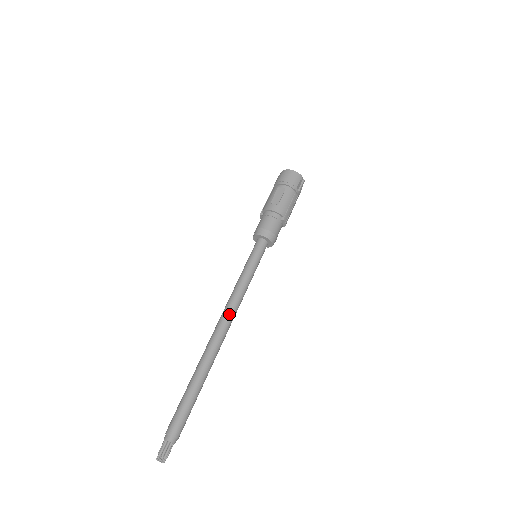
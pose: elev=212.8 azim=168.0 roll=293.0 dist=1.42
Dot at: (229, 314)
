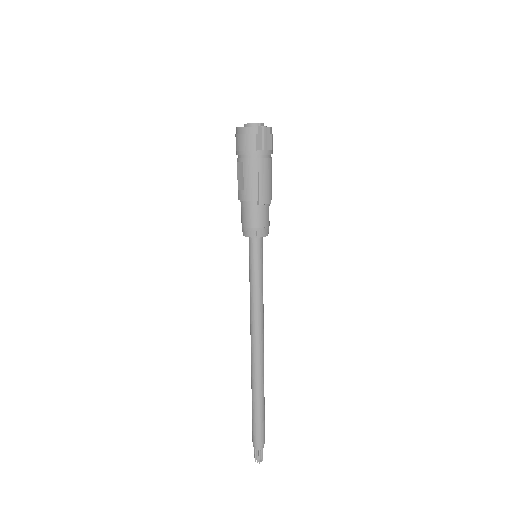
Dot at: (254, 333)
